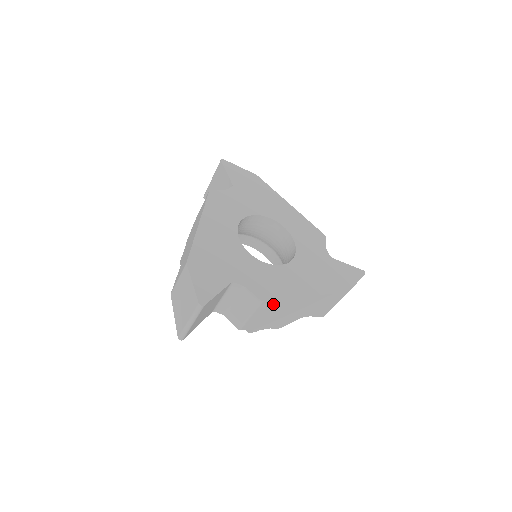
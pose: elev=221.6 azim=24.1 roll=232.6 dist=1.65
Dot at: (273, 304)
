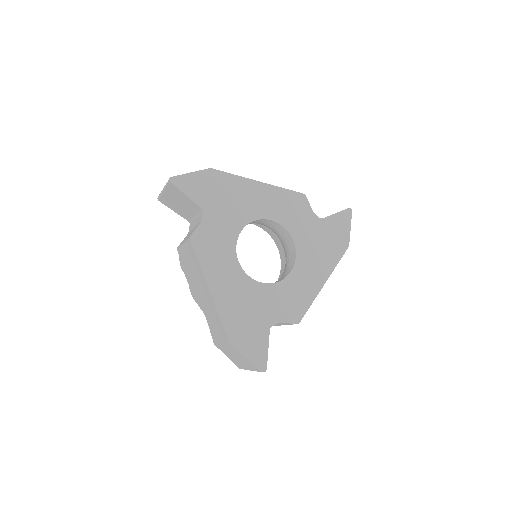
Dot at: occluded
